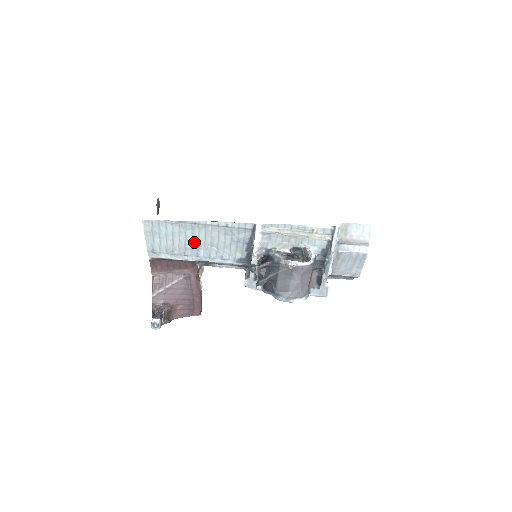
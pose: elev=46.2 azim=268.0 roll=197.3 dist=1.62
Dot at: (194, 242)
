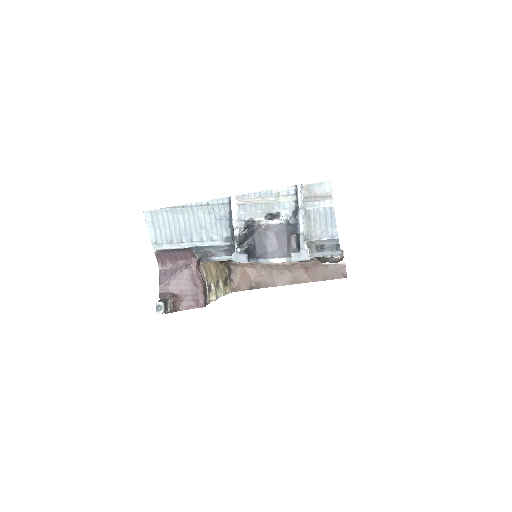
Dot at: (186, 227)
